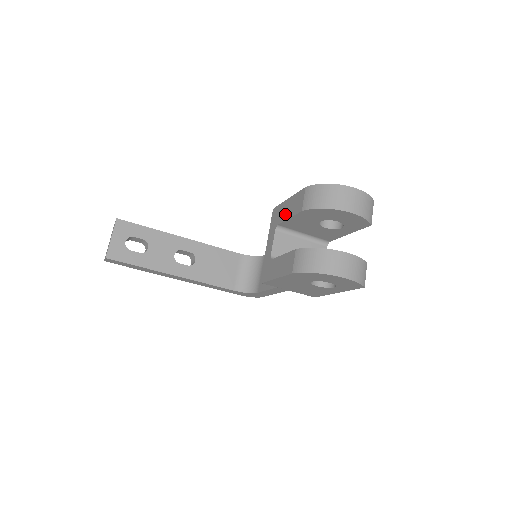
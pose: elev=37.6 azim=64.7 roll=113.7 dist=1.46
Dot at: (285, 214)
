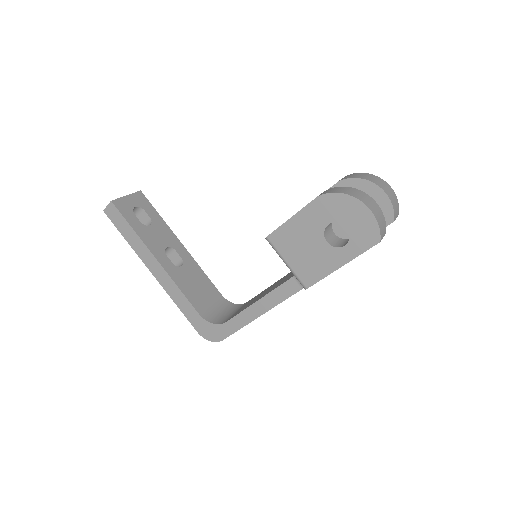
Dot at: occluded
